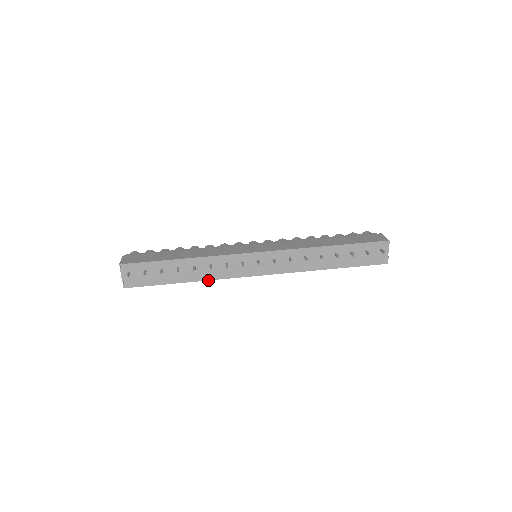
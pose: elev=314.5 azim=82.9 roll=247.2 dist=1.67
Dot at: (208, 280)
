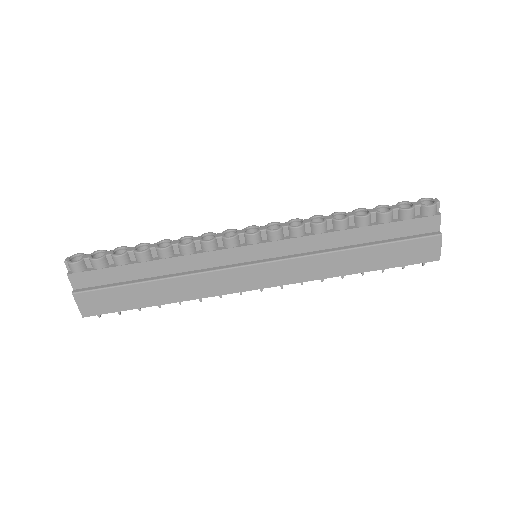
Dot at: occluded
